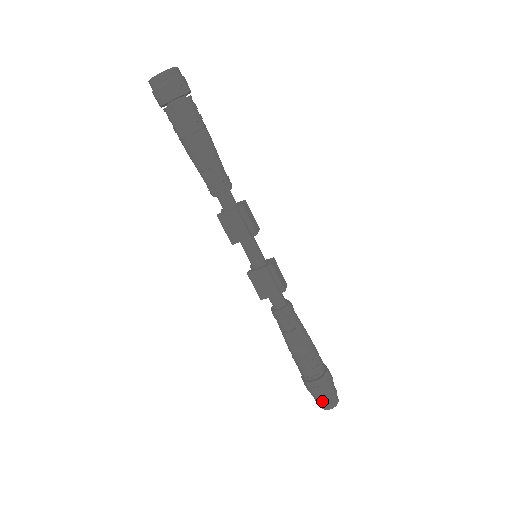
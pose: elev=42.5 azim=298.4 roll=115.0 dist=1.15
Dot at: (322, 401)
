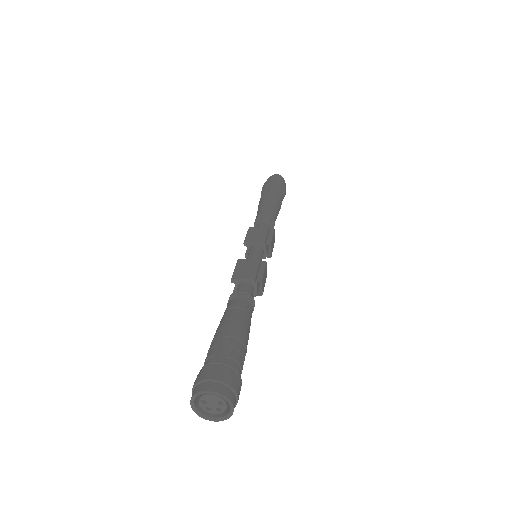
Dot at: occluded
